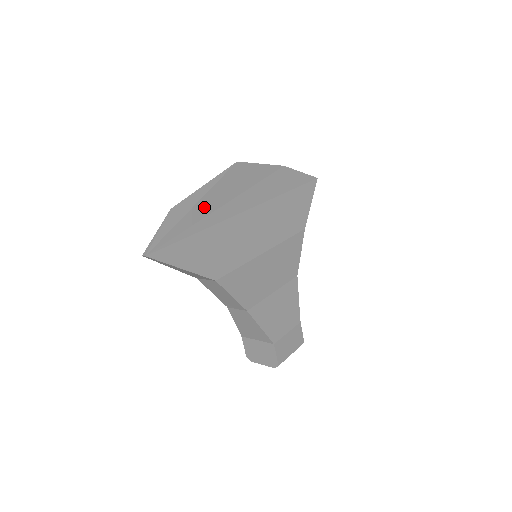
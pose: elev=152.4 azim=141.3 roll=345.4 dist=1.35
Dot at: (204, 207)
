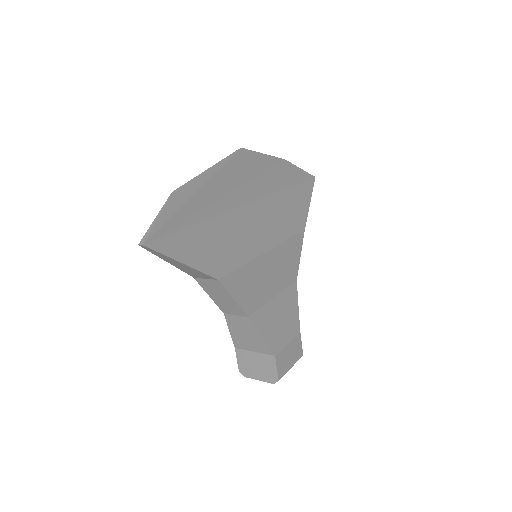
Dot at: (207, 194)
